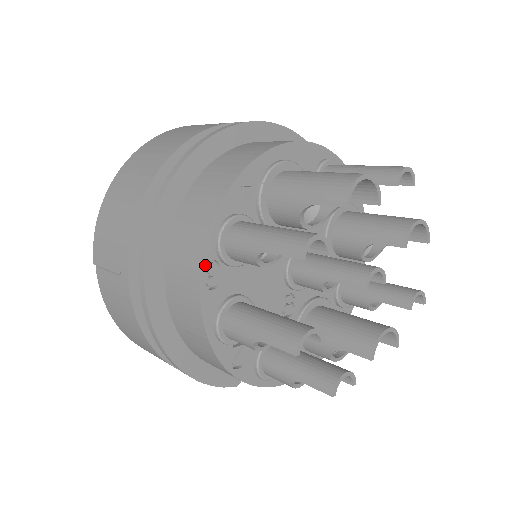
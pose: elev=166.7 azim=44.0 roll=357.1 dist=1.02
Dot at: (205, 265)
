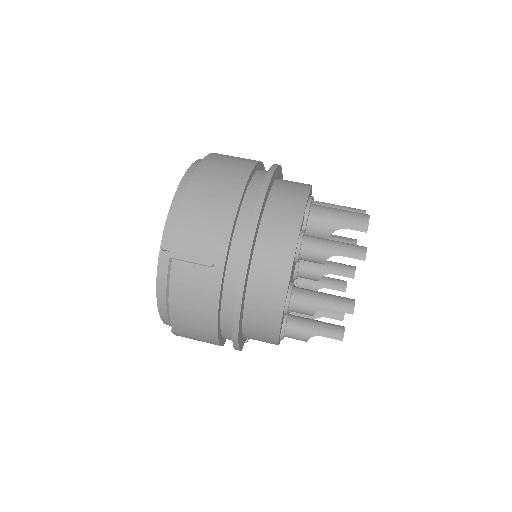
Dot at: (293, 261)
